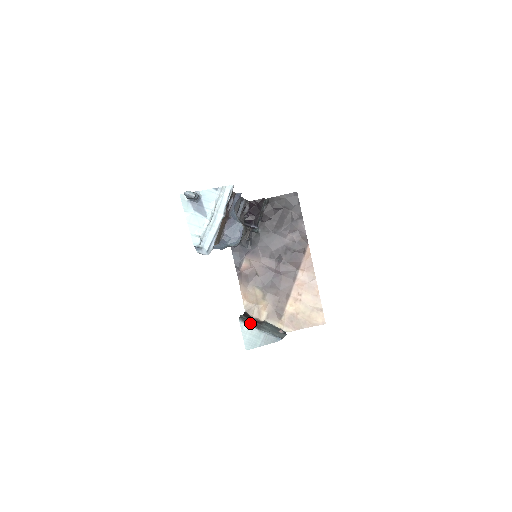
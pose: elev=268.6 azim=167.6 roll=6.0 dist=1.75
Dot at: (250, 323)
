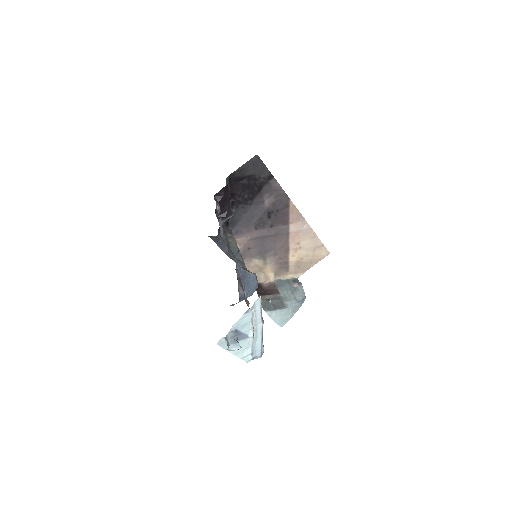
Dot at: (274, 306)
